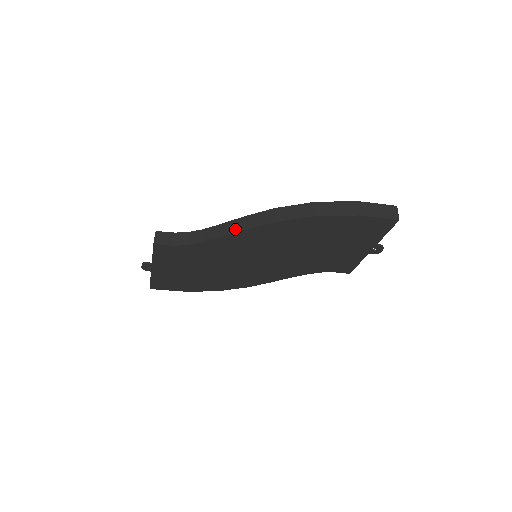
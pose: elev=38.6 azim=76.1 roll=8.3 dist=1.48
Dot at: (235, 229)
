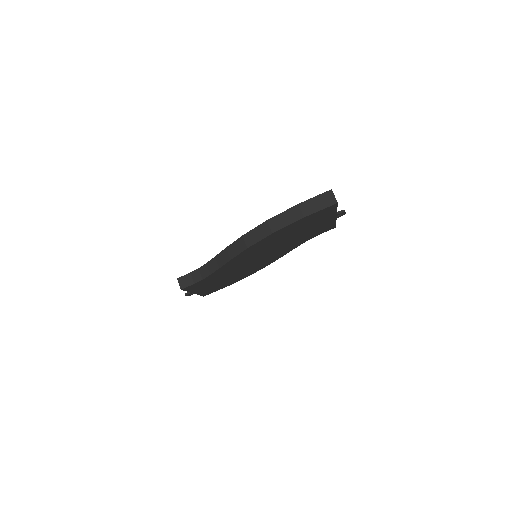
Dot at: (225, 260)
